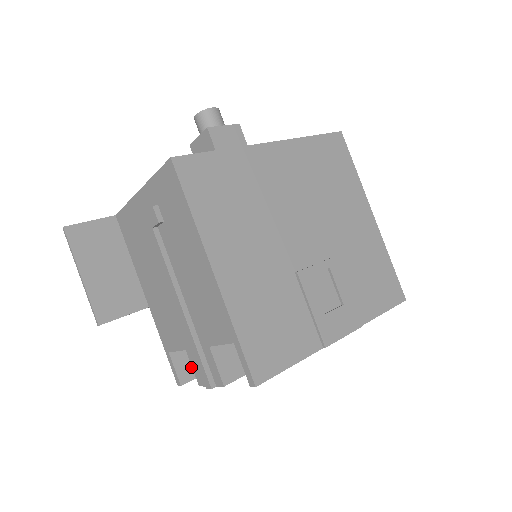
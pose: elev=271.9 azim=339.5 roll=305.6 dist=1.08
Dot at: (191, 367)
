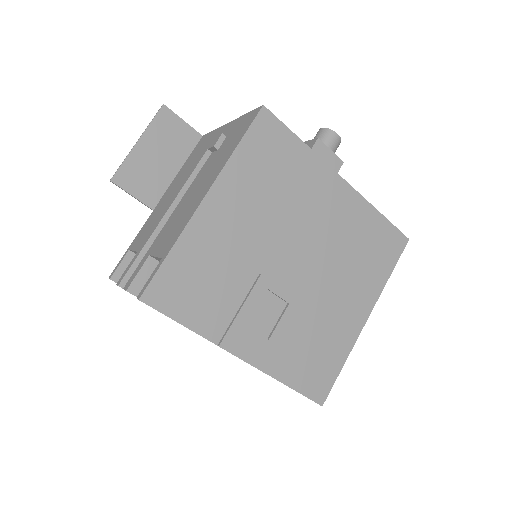
Dot at: occluded
